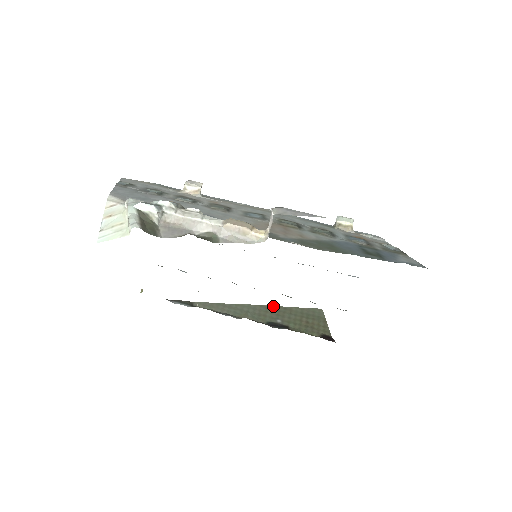
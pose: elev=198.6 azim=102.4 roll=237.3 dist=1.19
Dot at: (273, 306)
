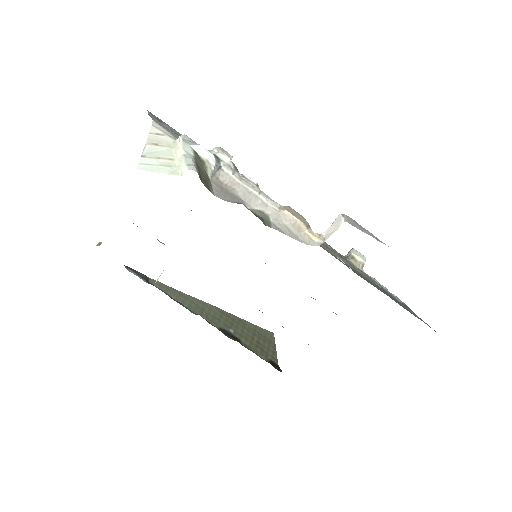
Dot at: (229, 313)
